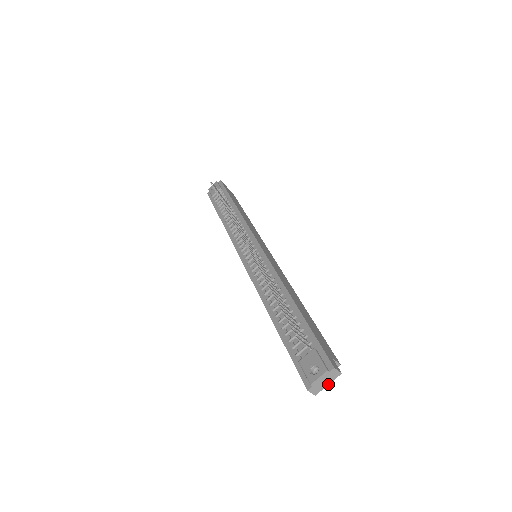
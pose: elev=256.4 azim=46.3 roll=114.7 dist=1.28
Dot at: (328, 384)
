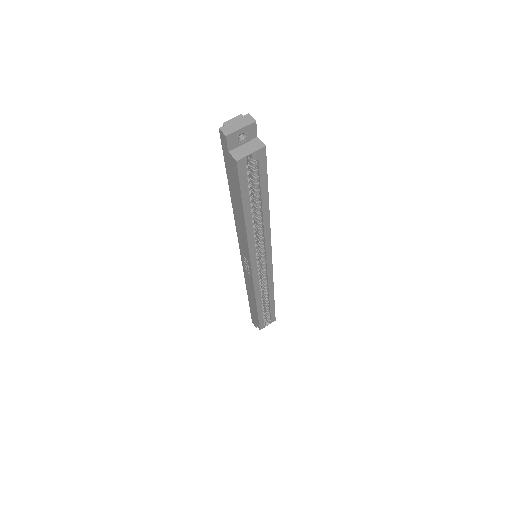
Dot at: (241, 128)
